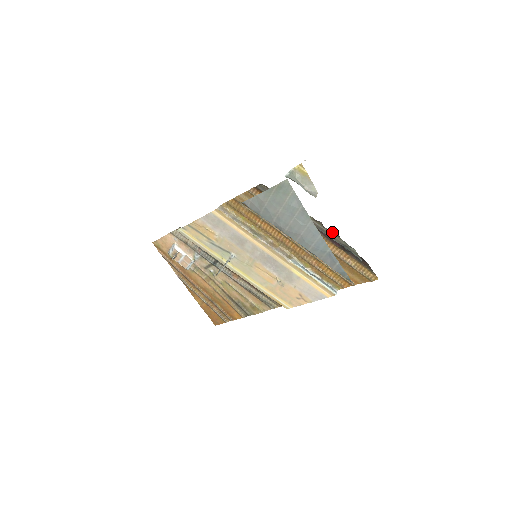
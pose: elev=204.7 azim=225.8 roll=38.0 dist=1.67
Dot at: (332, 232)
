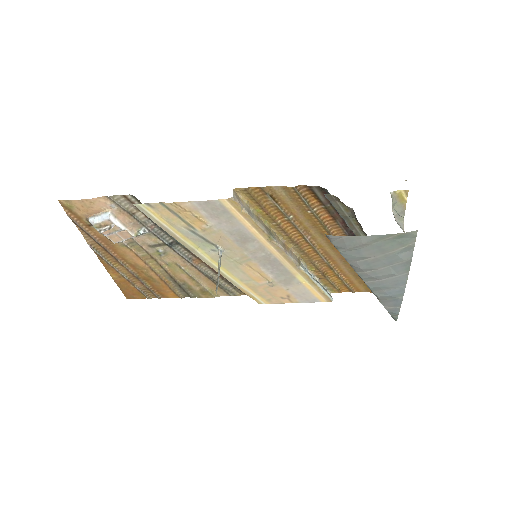
Dot at: occluded
